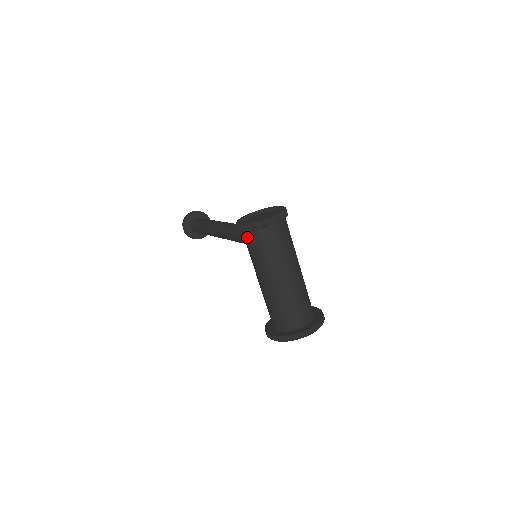
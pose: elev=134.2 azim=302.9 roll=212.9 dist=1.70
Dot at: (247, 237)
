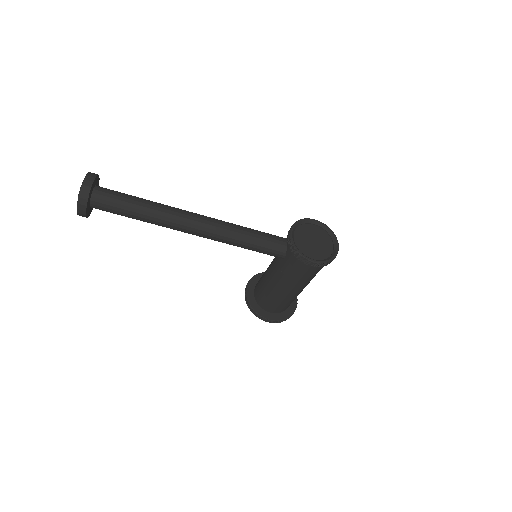
Dot at: (311, 268)
